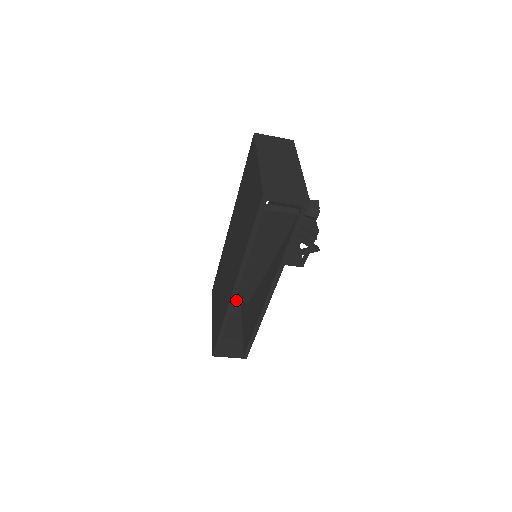
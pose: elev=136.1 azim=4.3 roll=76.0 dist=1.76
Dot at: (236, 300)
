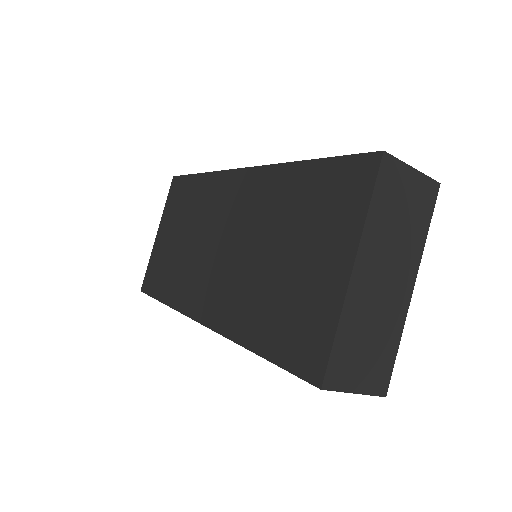
Dot at: occluded
